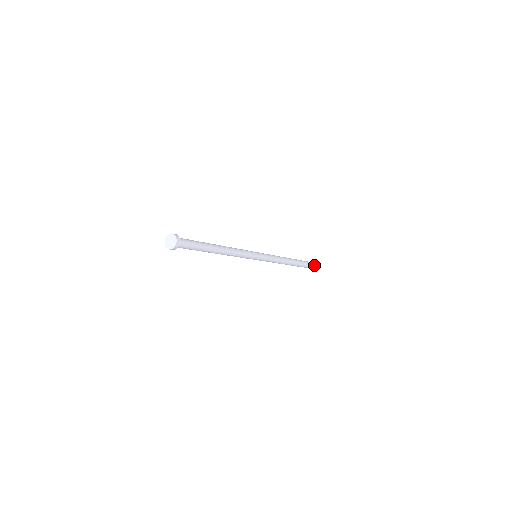
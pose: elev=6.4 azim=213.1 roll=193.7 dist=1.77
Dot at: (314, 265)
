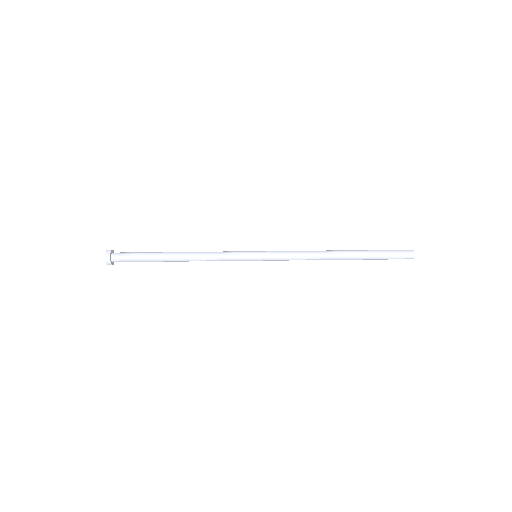
Dot at: (409, 258)
